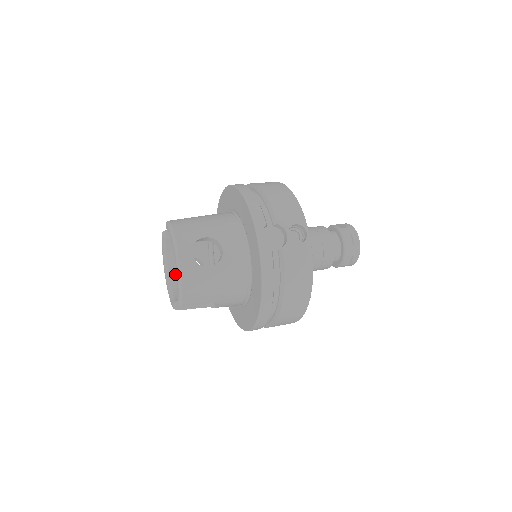
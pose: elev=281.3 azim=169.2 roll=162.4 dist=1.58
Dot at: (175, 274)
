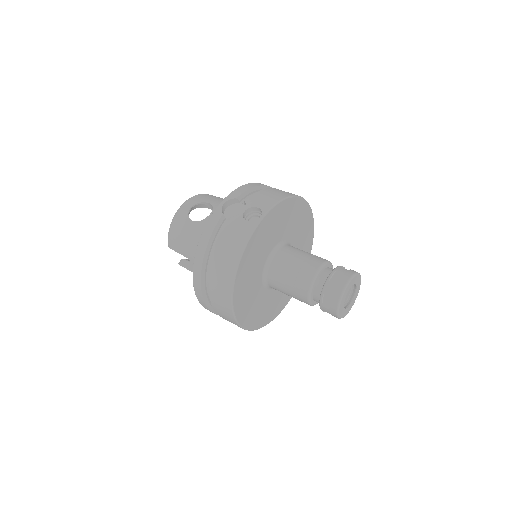
Dot at: occluded
